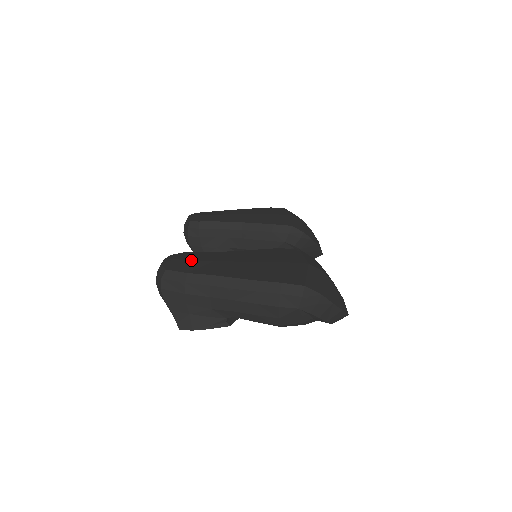
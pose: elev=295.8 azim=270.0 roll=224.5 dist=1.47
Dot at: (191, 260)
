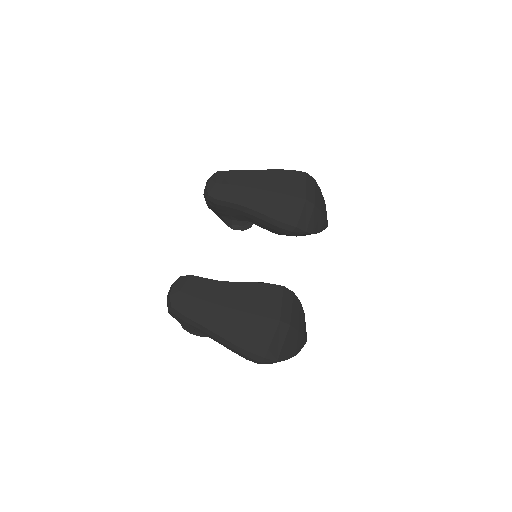
Dot at: (192, 296)
